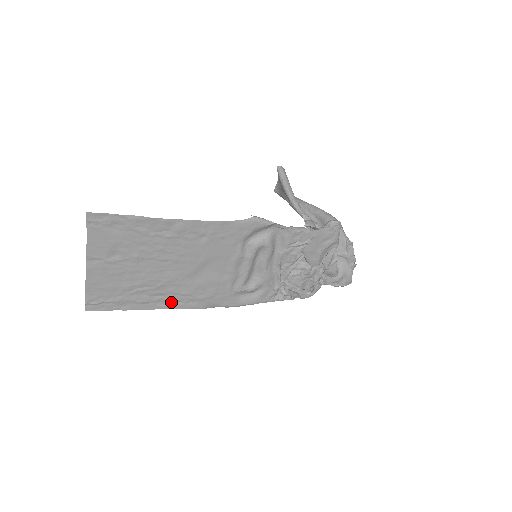
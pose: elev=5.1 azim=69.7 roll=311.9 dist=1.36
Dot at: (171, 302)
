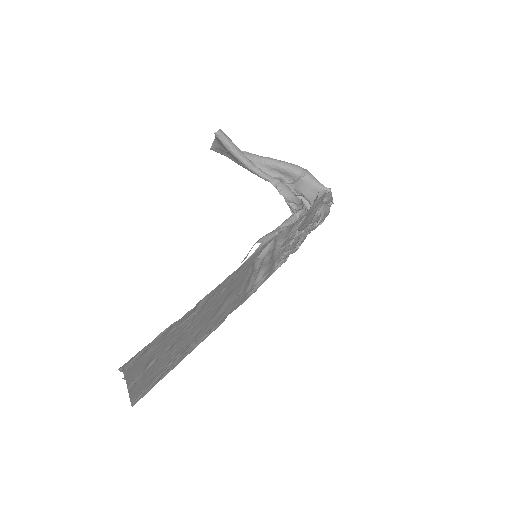
Dot at: (198, 341)
